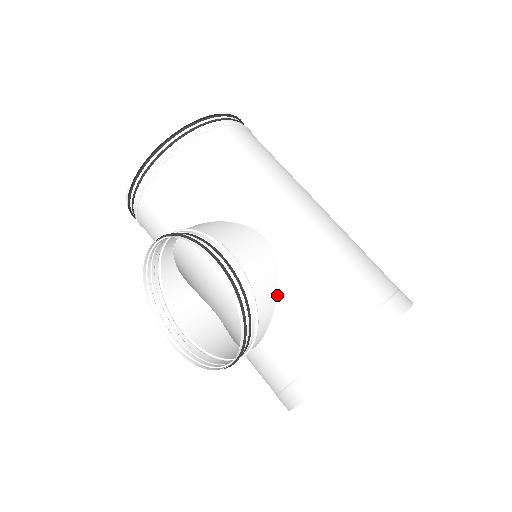
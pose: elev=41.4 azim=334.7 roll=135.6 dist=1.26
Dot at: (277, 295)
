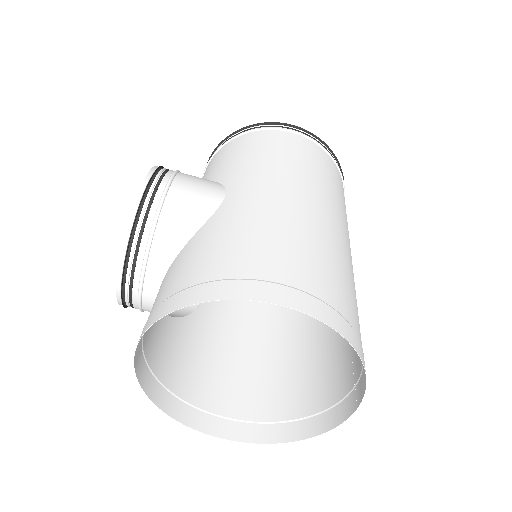
Dot at: (190, 240)
